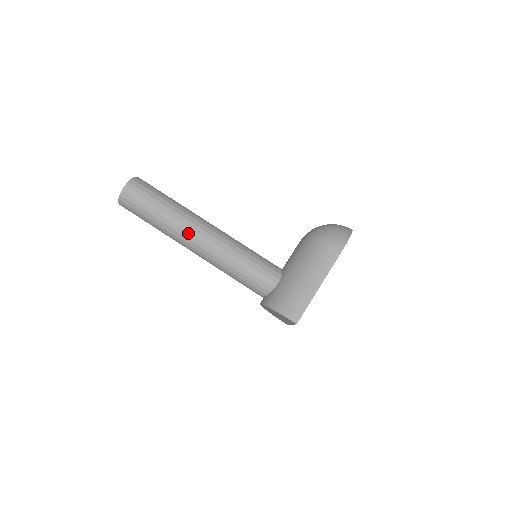
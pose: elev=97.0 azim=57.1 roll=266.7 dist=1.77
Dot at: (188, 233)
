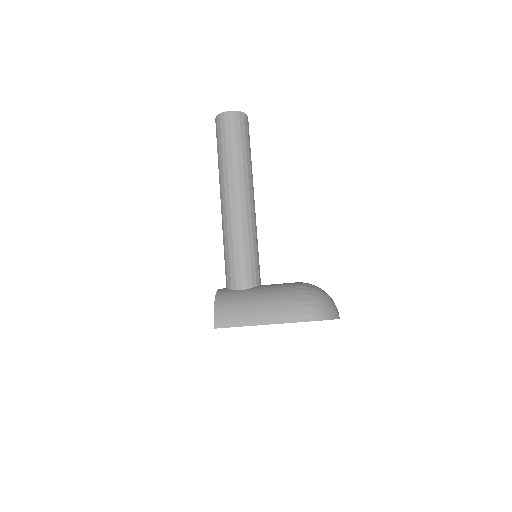
Dot at: (229, 188)
